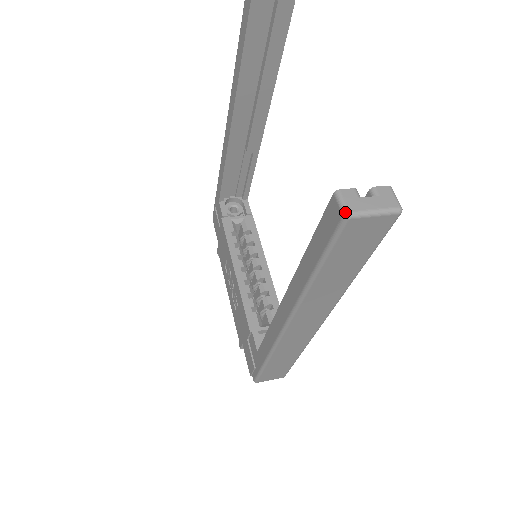
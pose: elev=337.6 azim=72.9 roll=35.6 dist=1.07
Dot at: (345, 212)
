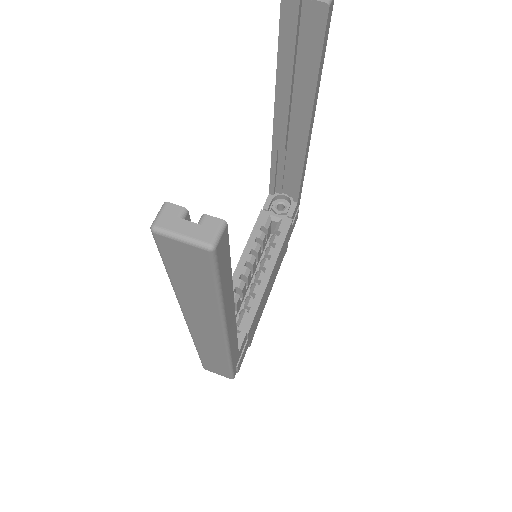
Dot at: (152, 224)
